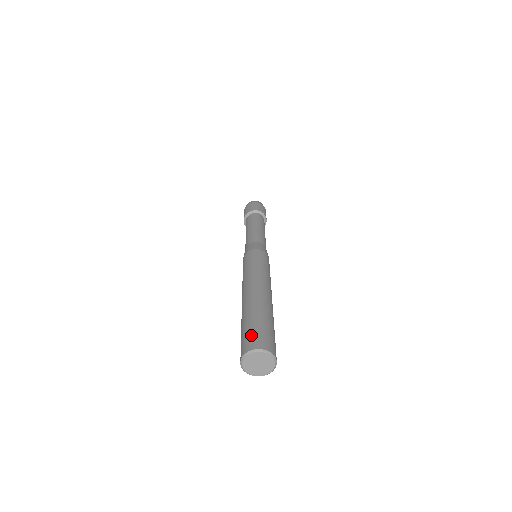
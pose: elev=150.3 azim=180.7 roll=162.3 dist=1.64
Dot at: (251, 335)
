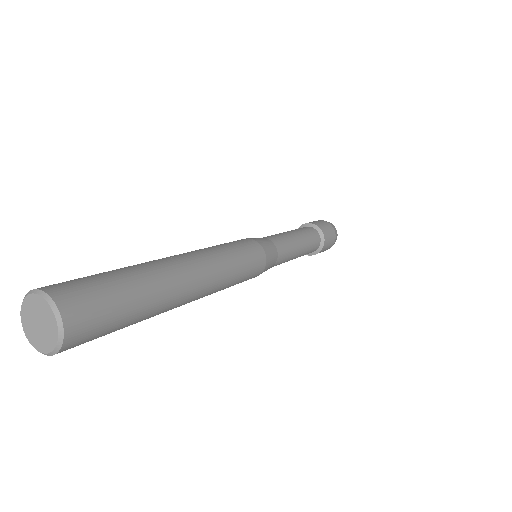
Dot at: occluded
